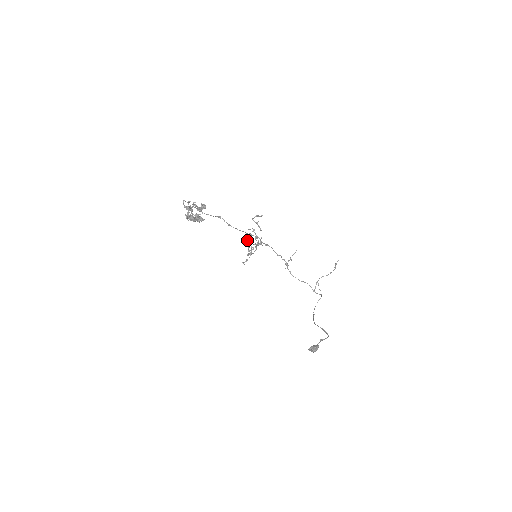
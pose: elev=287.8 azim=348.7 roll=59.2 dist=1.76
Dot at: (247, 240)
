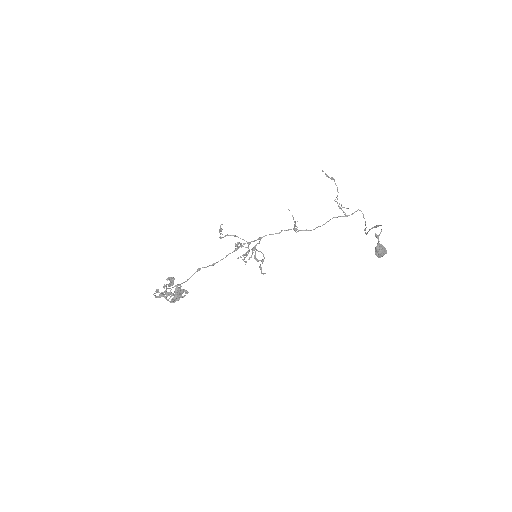
Dot at: (243, 256)
